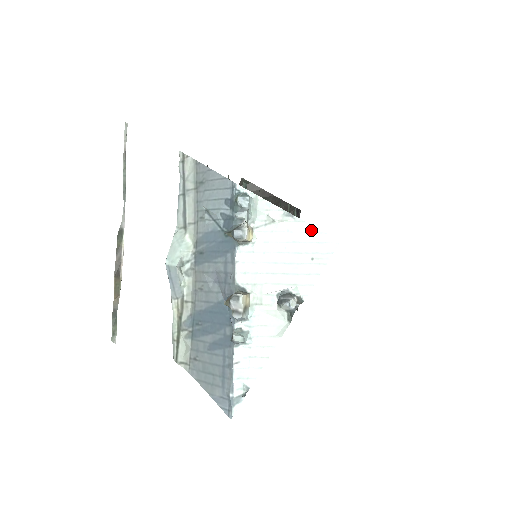
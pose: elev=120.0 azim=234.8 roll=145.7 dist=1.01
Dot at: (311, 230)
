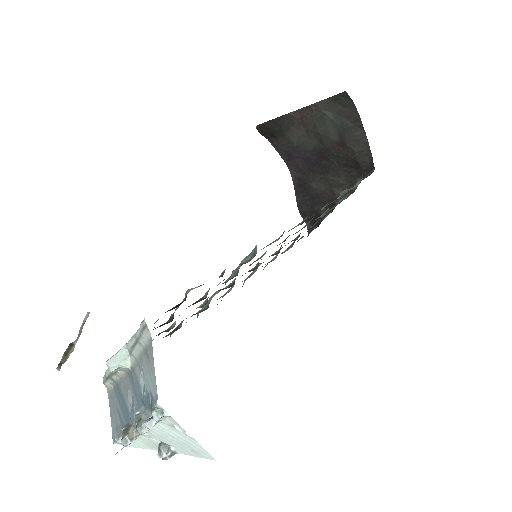
Dot at: (199, 446)
